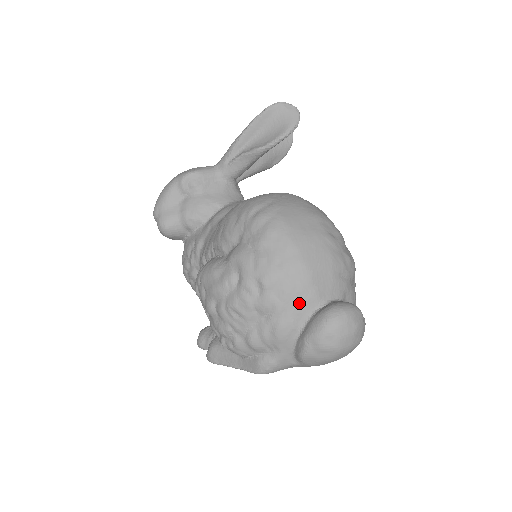
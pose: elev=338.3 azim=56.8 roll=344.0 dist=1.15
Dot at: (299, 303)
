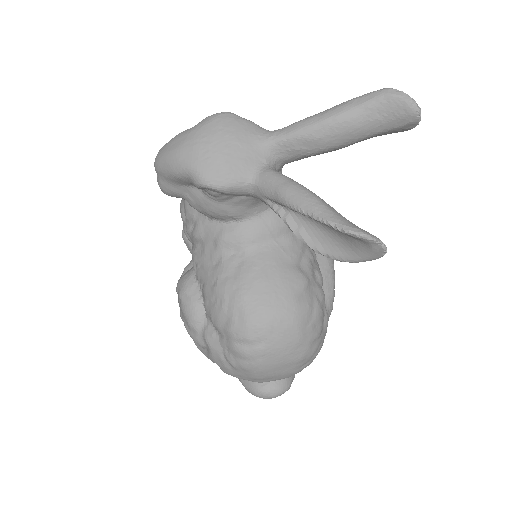
Dot at: occluded
